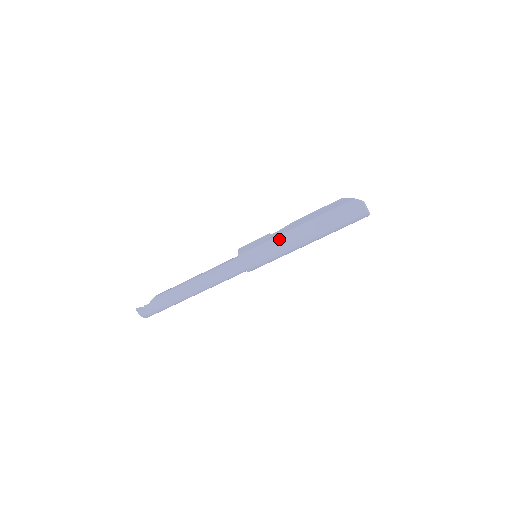
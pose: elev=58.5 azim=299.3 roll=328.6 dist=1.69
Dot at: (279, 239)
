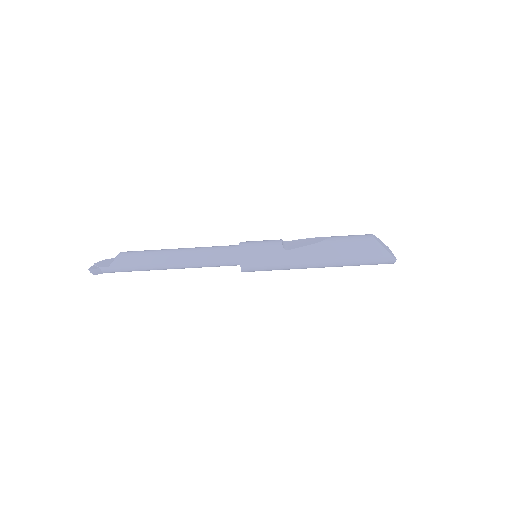
Dot at: (294, 264)
